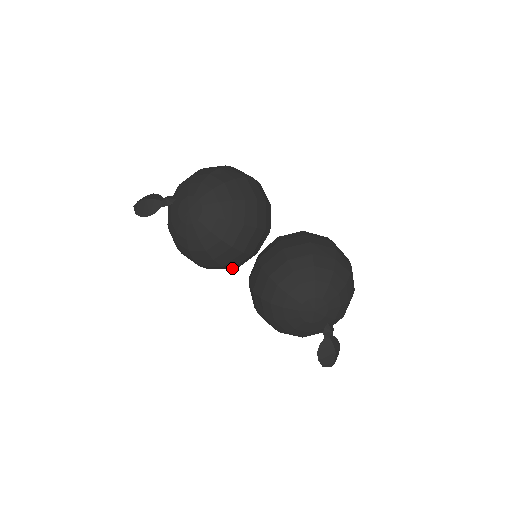
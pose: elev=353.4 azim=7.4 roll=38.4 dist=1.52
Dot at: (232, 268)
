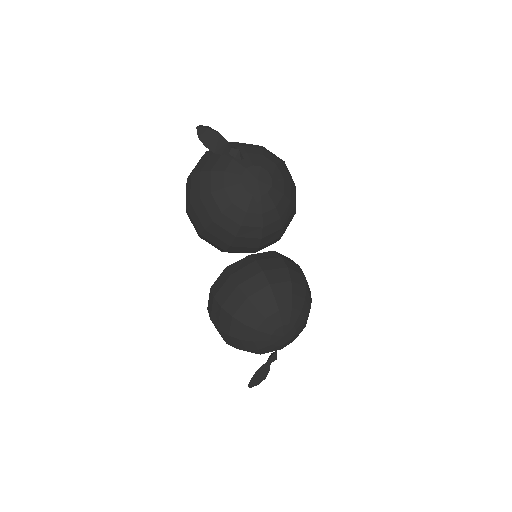
Dot at: (227, 251)
